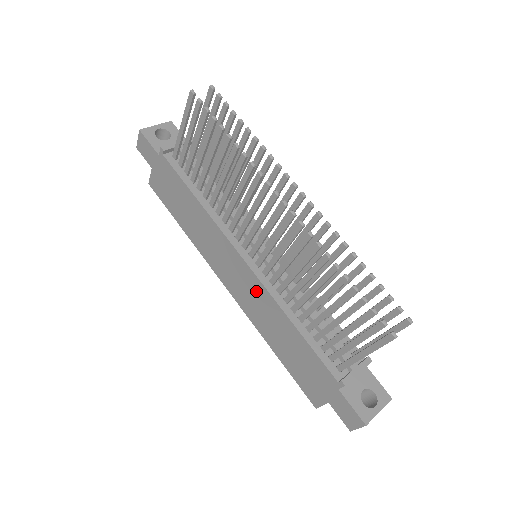
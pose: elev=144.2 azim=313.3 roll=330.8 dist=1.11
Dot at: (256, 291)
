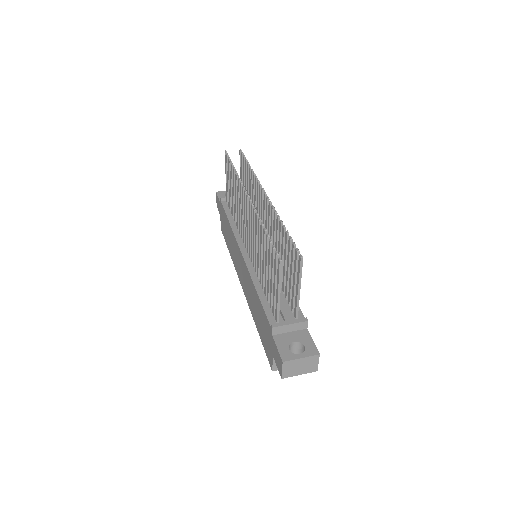
Dot at: (246, 276)
